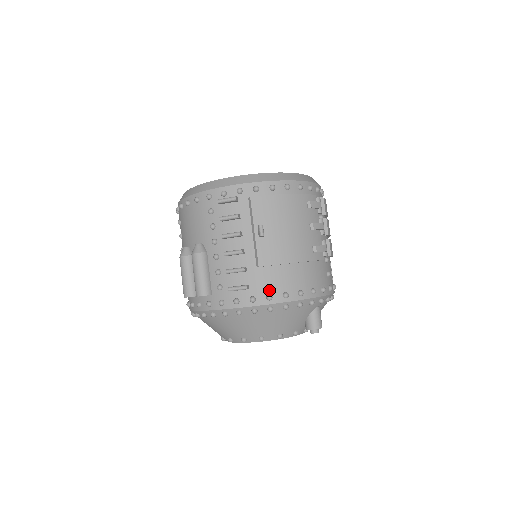
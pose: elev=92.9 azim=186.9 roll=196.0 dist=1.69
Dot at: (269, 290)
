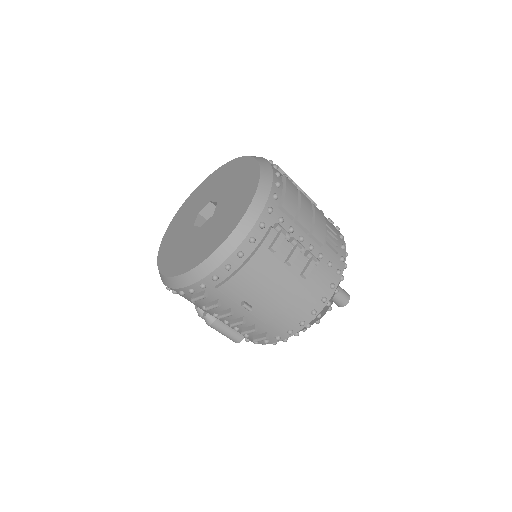
Dot at: (286, 328)
